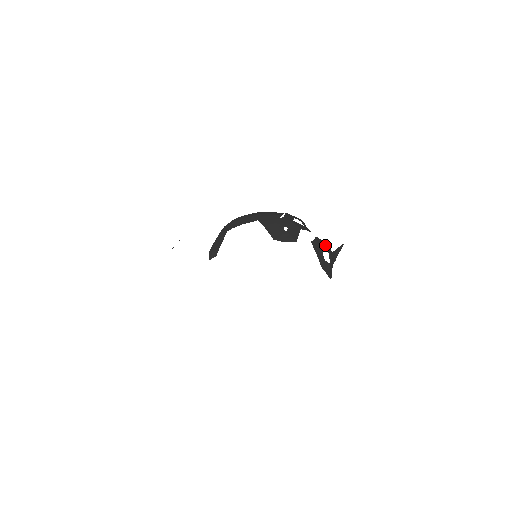
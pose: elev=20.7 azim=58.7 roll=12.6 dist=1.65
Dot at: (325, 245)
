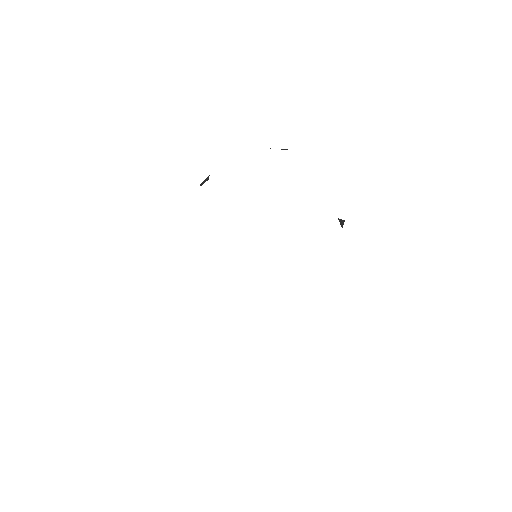
Dot at: occluded
